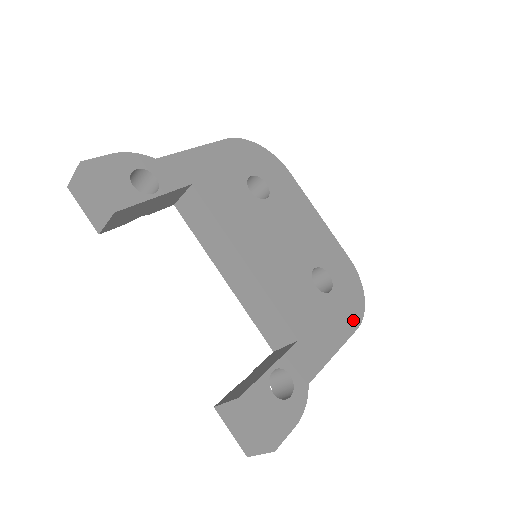
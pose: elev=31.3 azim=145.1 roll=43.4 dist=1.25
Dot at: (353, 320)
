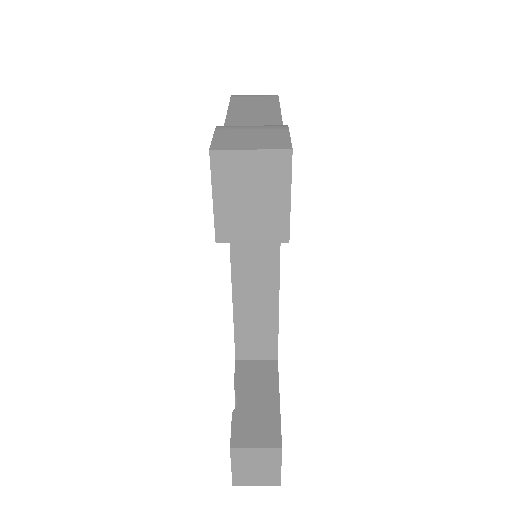
Dot at: occluded
